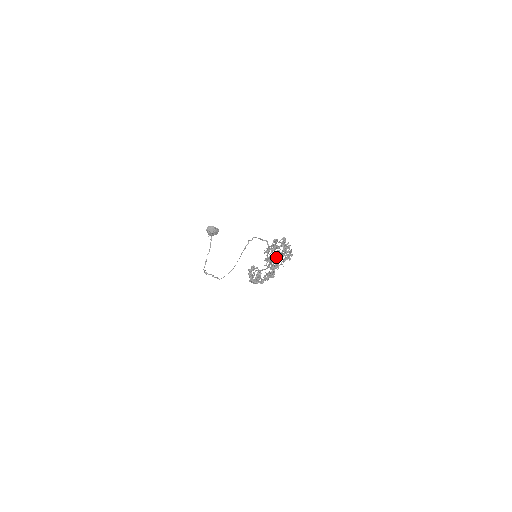
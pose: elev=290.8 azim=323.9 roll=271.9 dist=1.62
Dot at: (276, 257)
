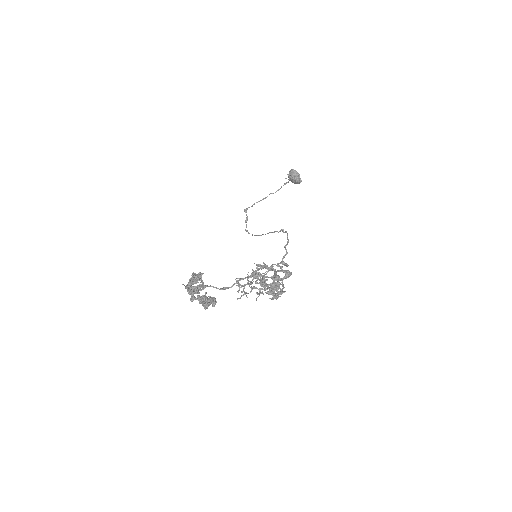
Dot at: (263, 281)
